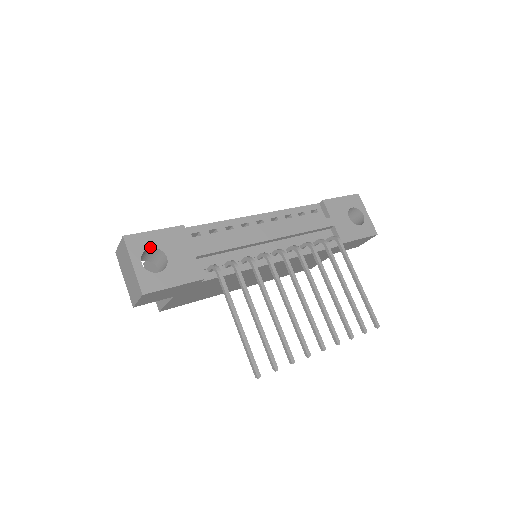
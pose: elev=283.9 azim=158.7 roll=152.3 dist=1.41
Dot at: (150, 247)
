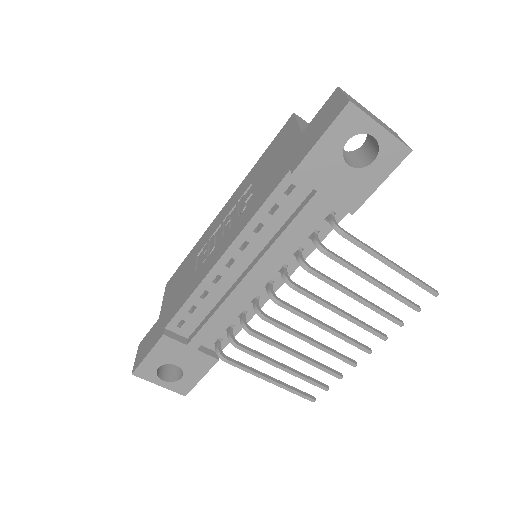
Dot at: (157, 368)
